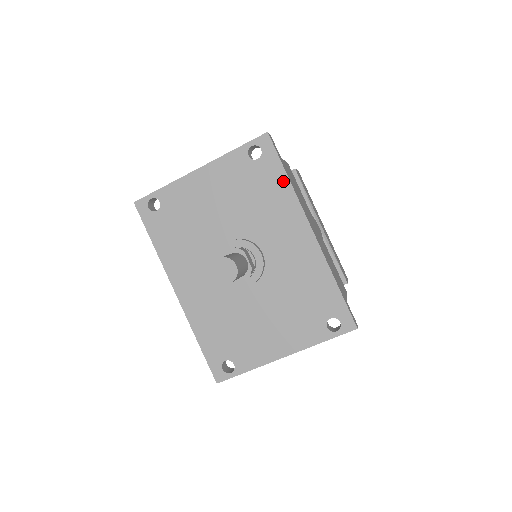
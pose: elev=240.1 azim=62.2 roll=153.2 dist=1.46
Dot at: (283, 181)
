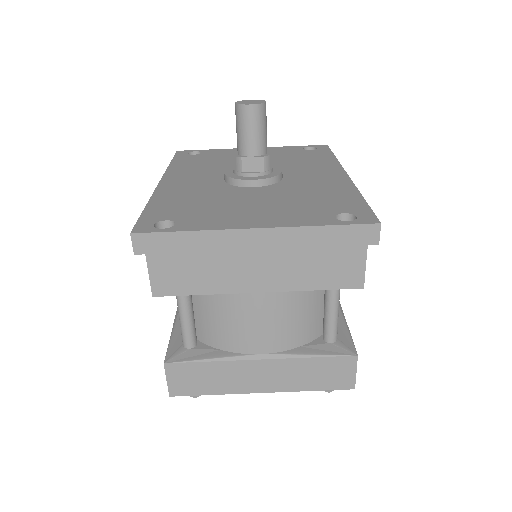
Dot at: (329, 157)
